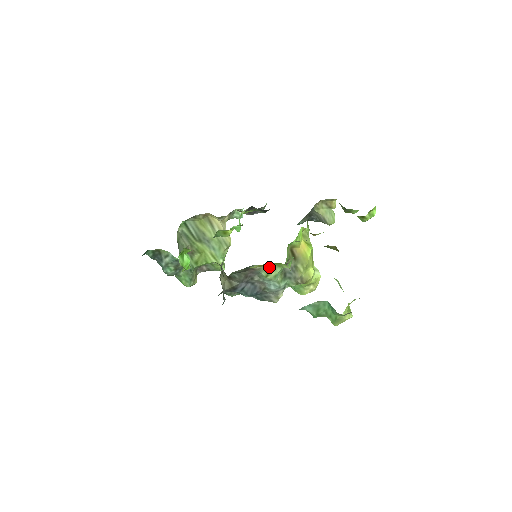
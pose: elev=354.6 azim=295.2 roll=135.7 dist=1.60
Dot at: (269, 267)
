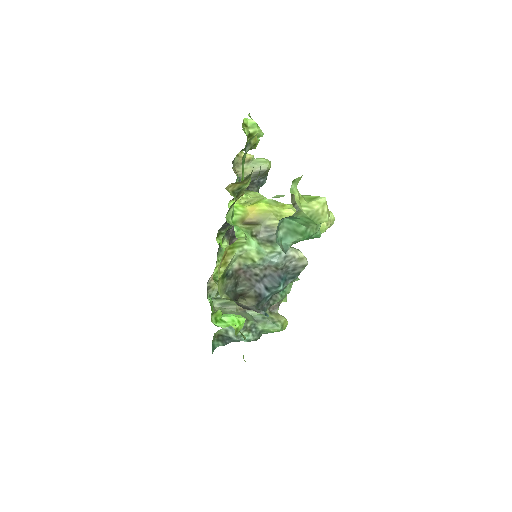
Dot at: (241, 255)
